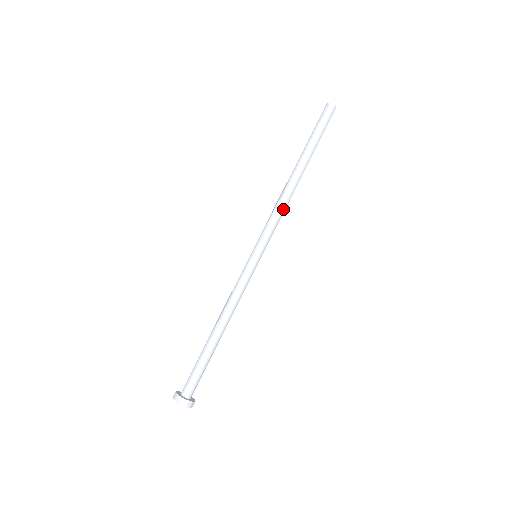
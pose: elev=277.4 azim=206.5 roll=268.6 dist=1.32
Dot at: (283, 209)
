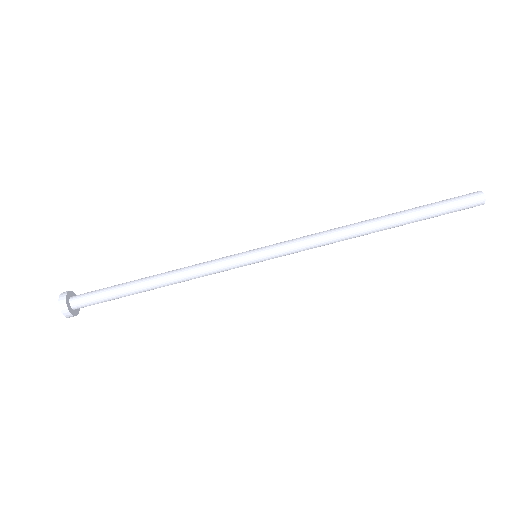
Dot at: occluded
